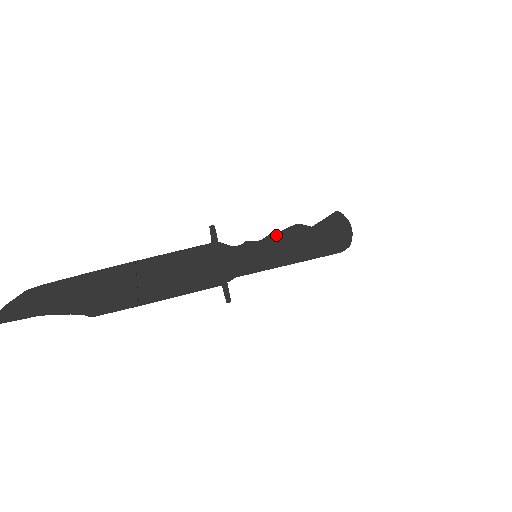
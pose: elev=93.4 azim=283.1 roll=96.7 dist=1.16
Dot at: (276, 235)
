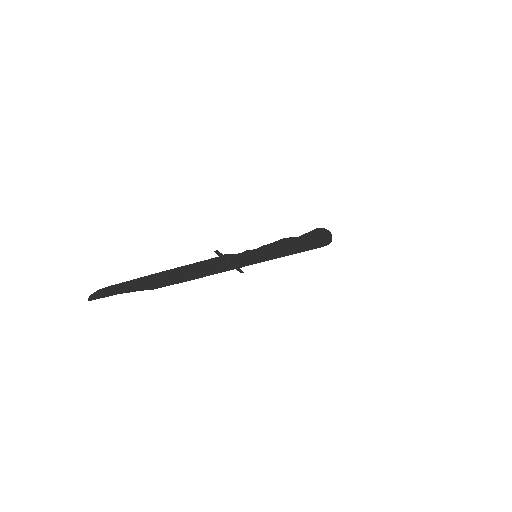
Dot at: (270, 249)
